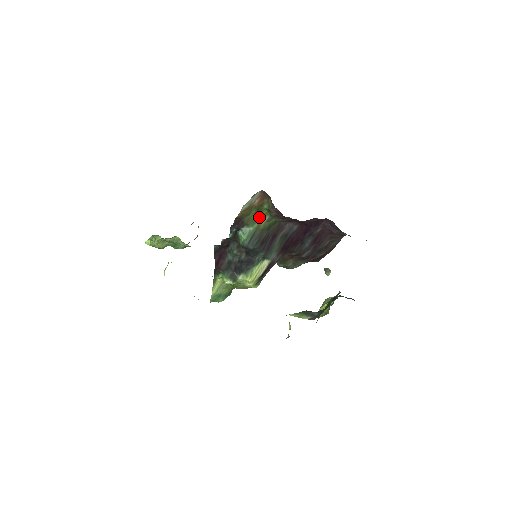
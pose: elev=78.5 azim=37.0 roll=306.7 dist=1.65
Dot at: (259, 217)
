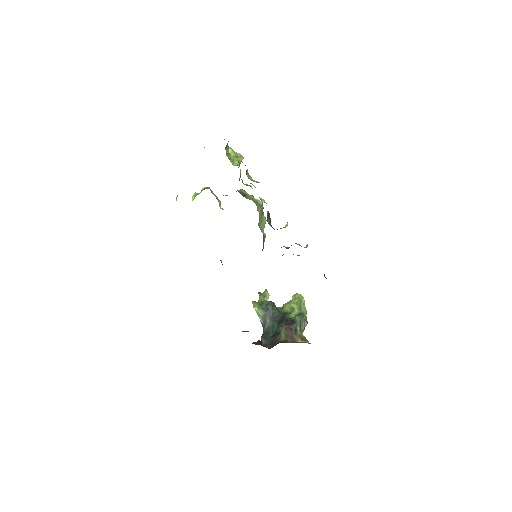
Dot at: occluded
